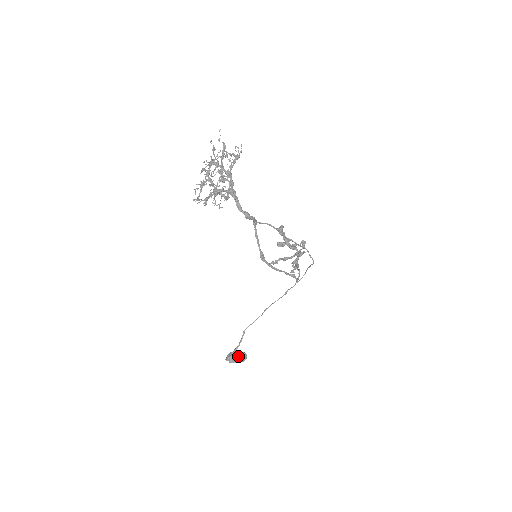
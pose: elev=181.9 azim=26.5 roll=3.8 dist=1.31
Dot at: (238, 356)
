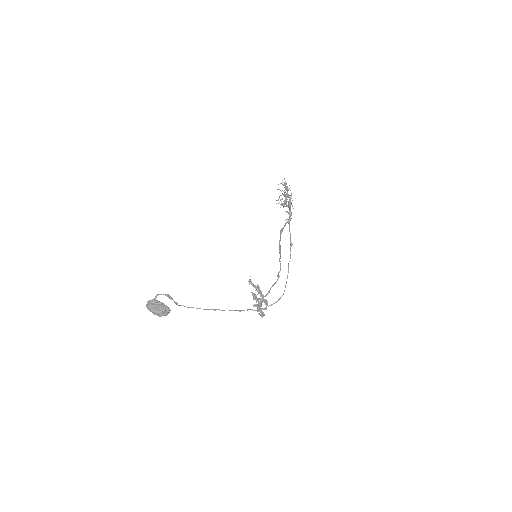
Dot at: occluded
